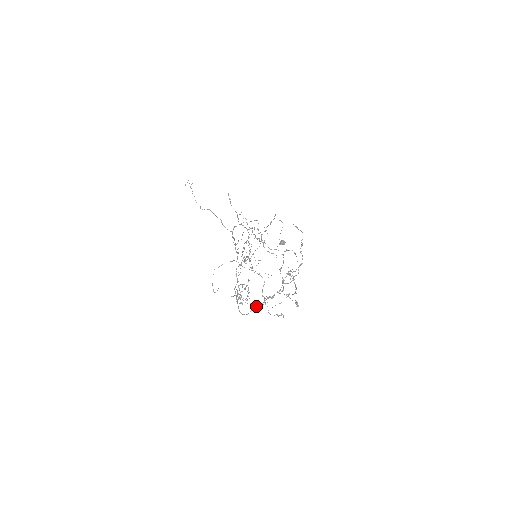
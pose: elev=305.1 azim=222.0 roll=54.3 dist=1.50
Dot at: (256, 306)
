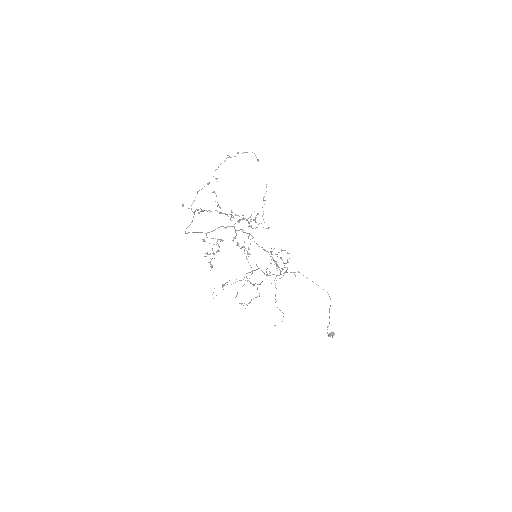
Dot at: (191, 208)
